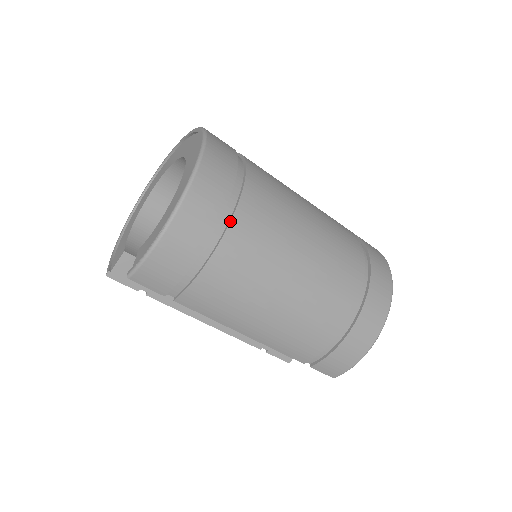
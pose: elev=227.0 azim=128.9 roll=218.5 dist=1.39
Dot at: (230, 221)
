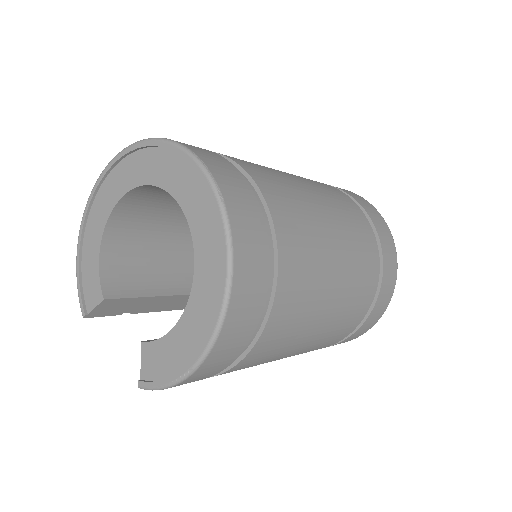
Dot at: (263, 329)
